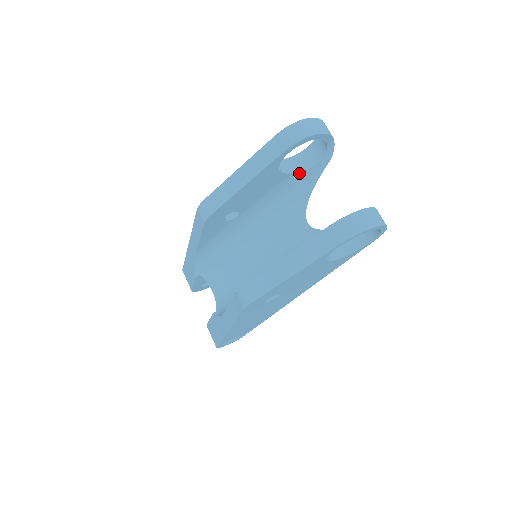
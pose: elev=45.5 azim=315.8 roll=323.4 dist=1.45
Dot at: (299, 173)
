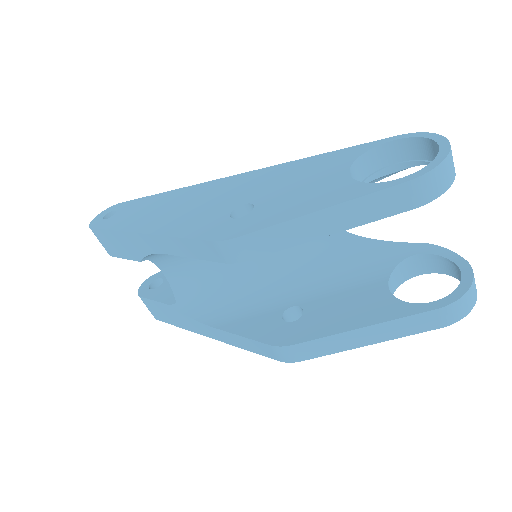
Dot at: occluded
